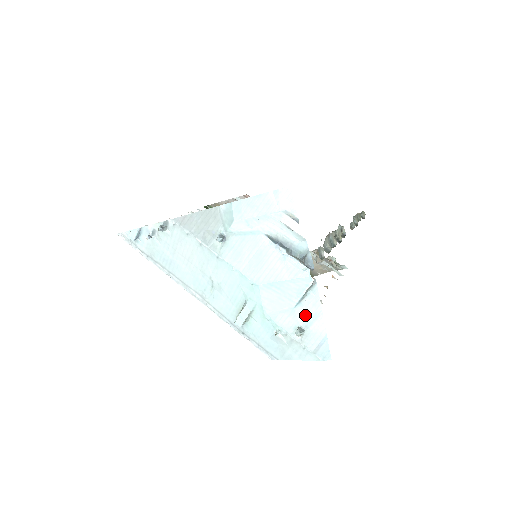
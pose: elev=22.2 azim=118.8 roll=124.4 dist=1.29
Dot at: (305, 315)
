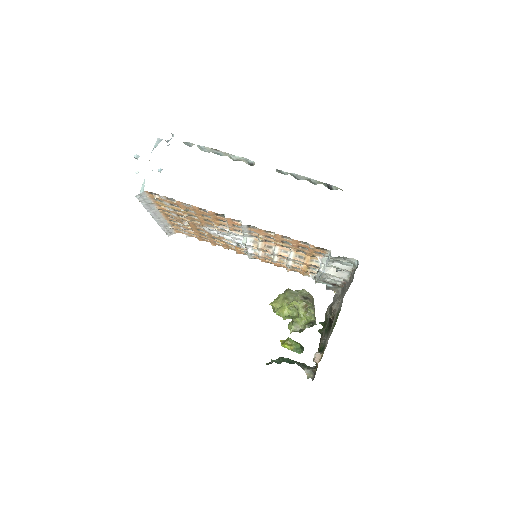
Dot at: occluded
